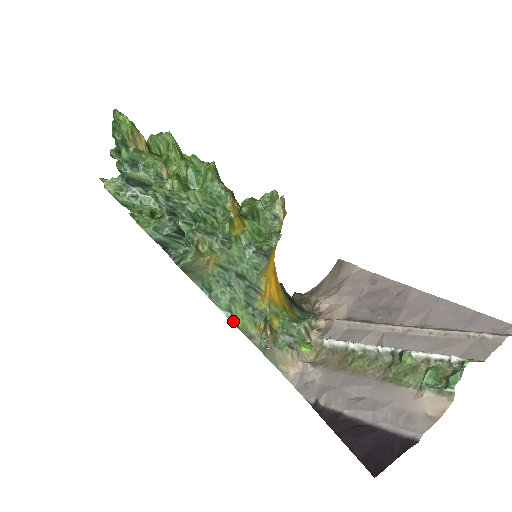
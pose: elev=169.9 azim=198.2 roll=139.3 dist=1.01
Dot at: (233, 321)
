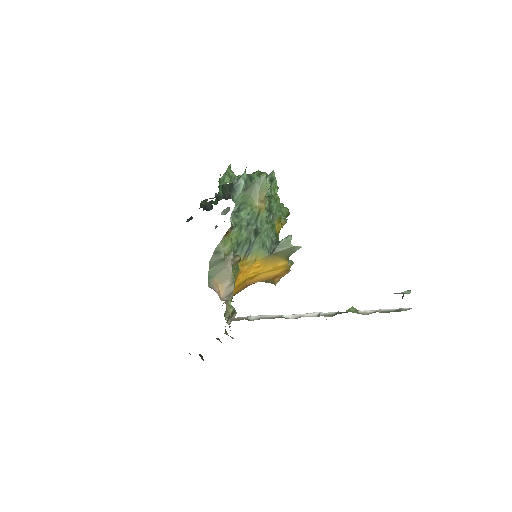
Dot at: (230, 229)
